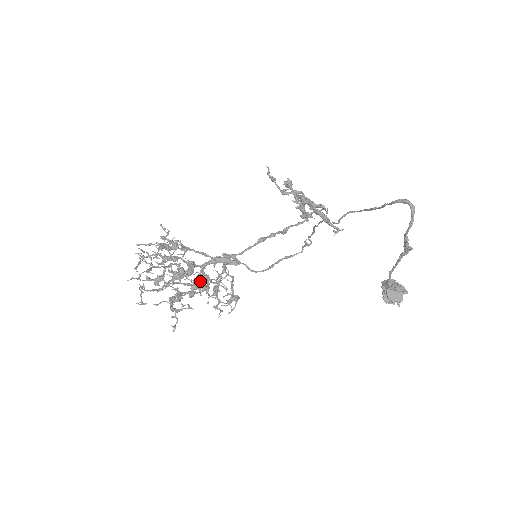
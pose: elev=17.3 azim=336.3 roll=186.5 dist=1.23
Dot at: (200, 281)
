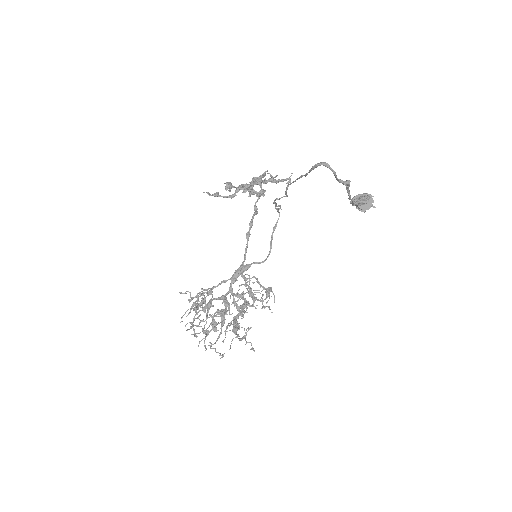
Dot at: (238, 299)
